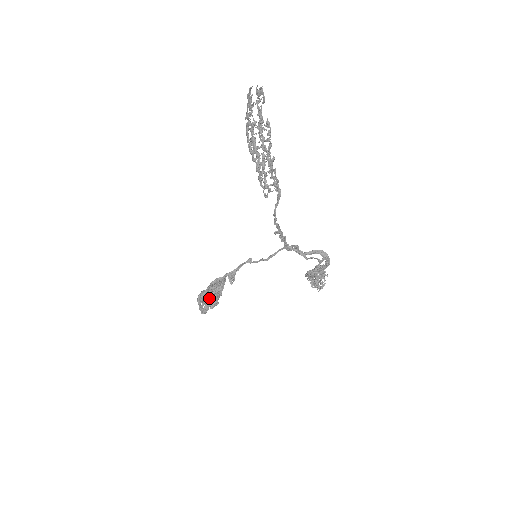
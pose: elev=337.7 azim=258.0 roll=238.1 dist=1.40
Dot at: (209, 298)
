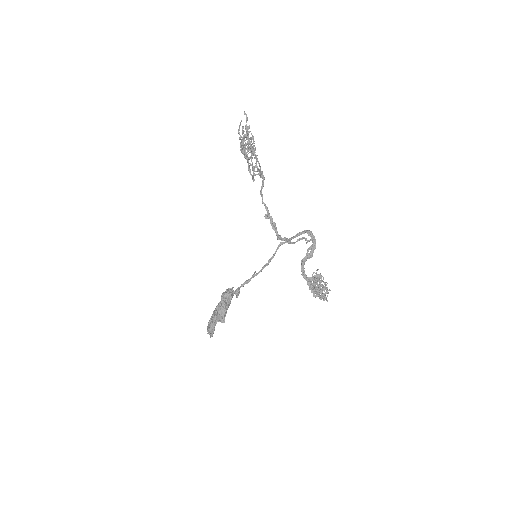
Dot at: (215, 308)
